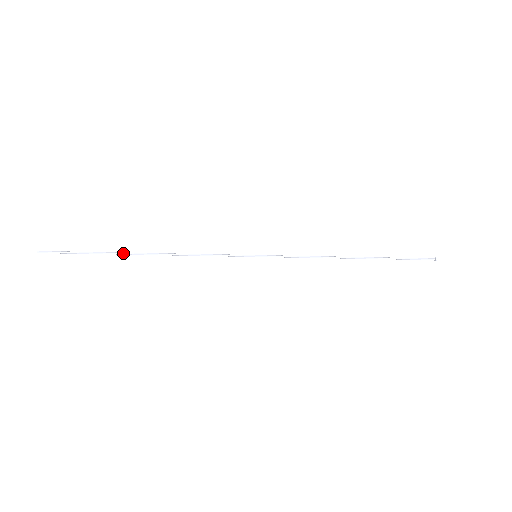
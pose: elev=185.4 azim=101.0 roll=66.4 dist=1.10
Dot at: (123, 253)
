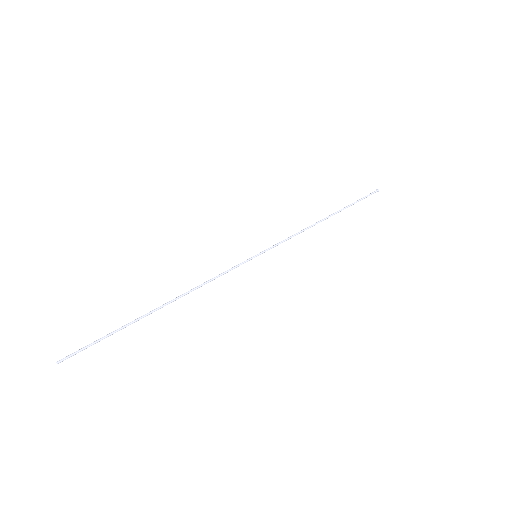
Dot at: occluded
